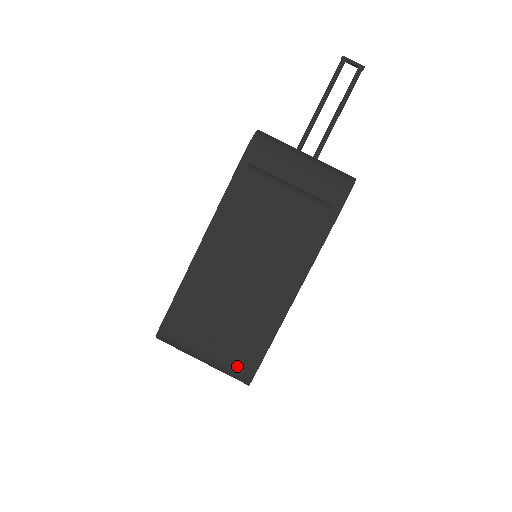
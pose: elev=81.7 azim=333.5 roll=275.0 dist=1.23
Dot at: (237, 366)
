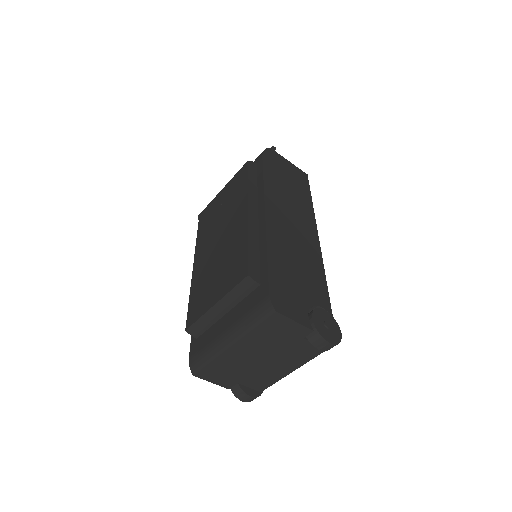
Dot at: (252, 306)
